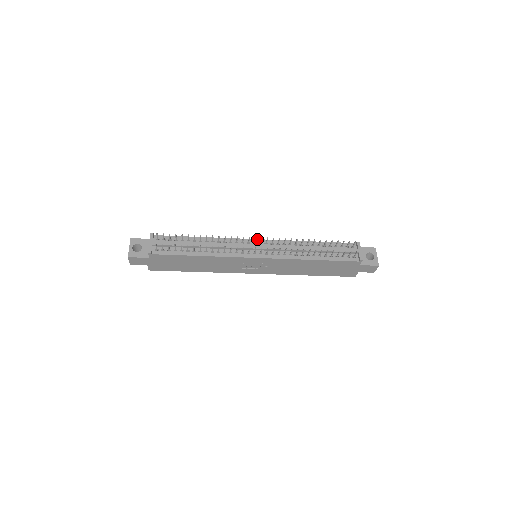
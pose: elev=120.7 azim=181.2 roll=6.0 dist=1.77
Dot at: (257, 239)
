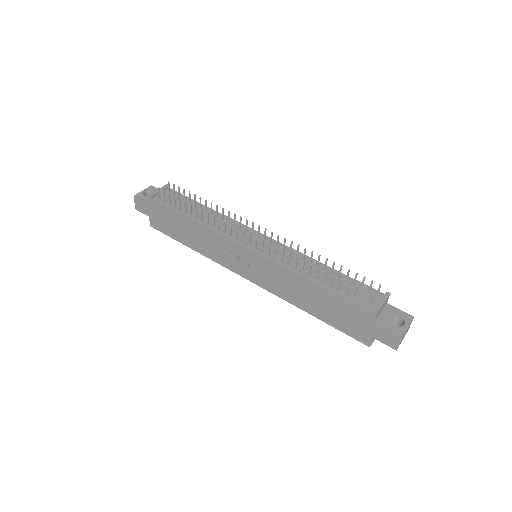
Dot at: occluded
